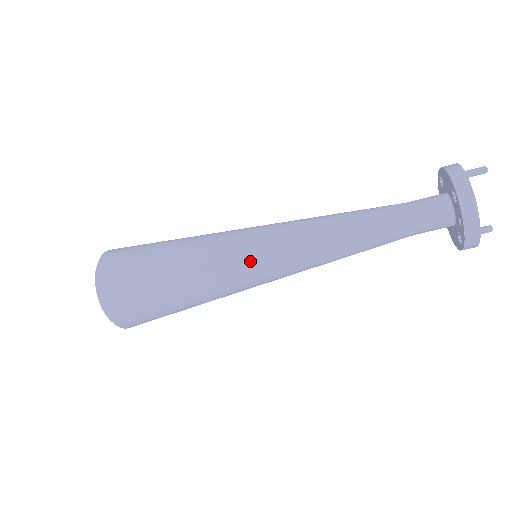
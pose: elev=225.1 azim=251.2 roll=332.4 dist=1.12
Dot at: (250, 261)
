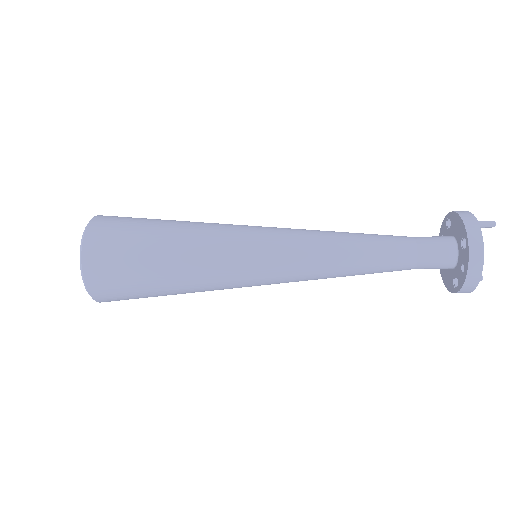
Dot at: (254, 262)
